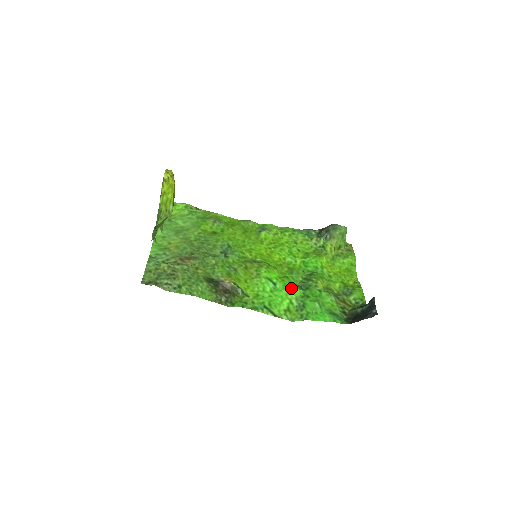
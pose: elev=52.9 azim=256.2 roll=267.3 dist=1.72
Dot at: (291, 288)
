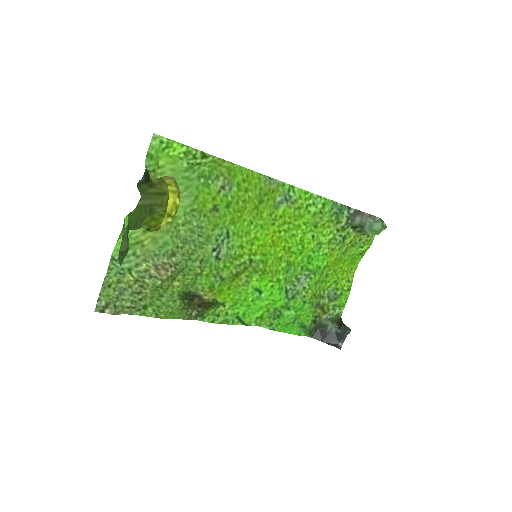
Dot at: (276, 298)
